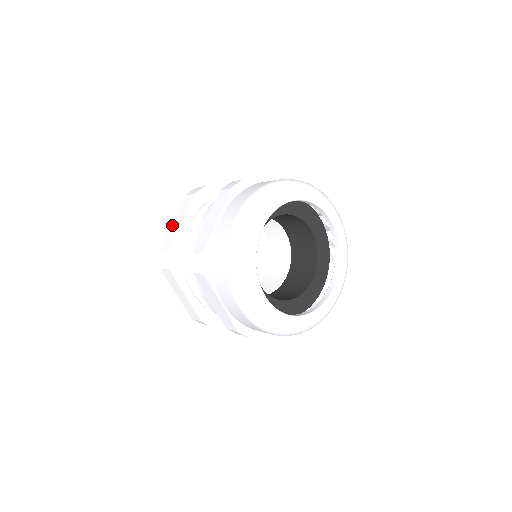
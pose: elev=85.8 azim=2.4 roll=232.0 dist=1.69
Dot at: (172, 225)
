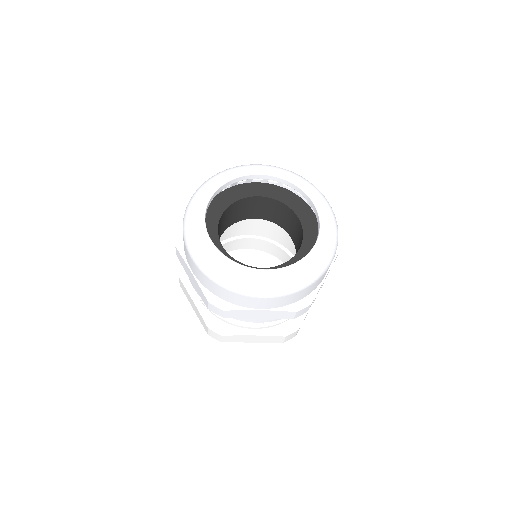
Dot at: (194, 310)
